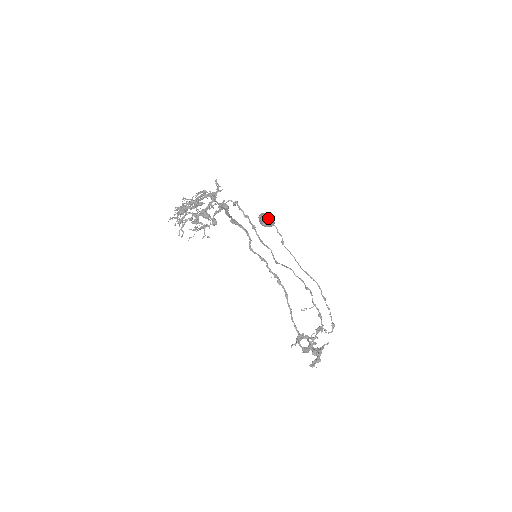
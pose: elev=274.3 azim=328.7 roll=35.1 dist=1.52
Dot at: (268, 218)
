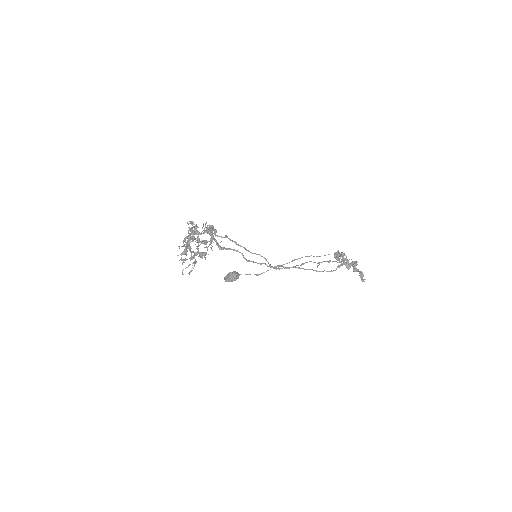
Dot at: (232, 272)
